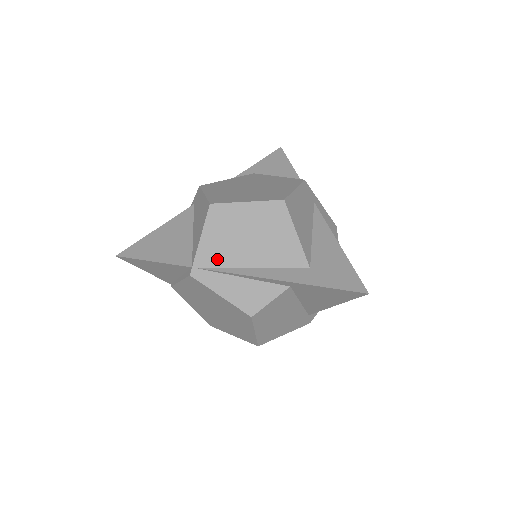
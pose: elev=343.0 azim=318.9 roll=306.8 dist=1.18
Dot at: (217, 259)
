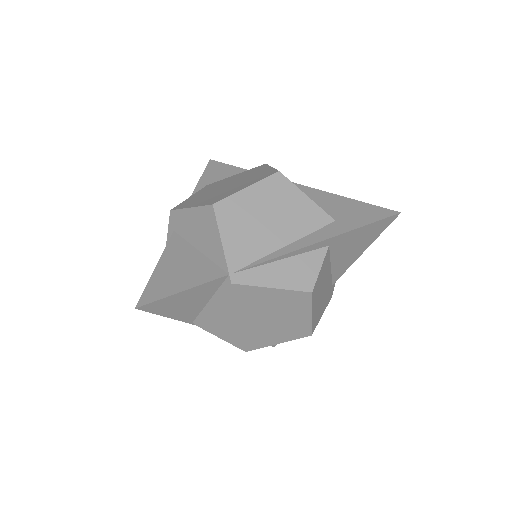
Dot at: (249, 254)
